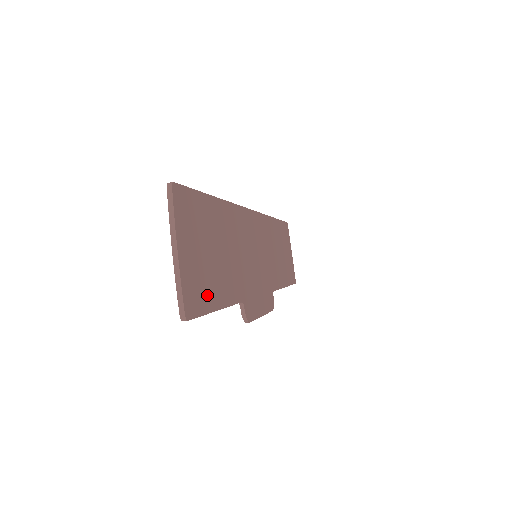
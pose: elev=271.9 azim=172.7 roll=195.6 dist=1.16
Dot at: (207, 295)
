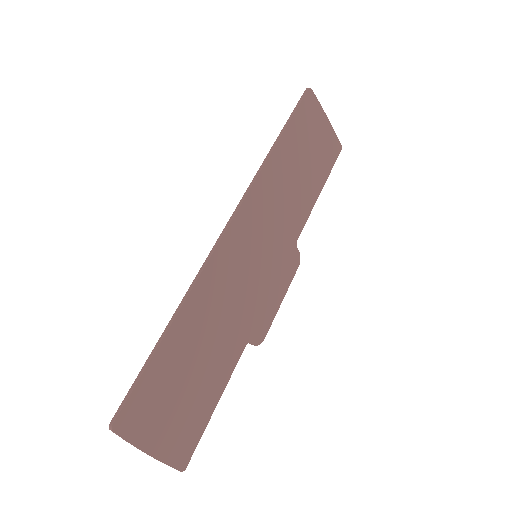
Dot at: (198, 420)
